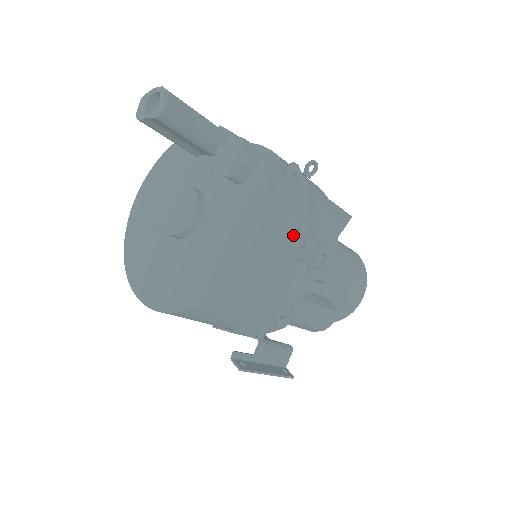
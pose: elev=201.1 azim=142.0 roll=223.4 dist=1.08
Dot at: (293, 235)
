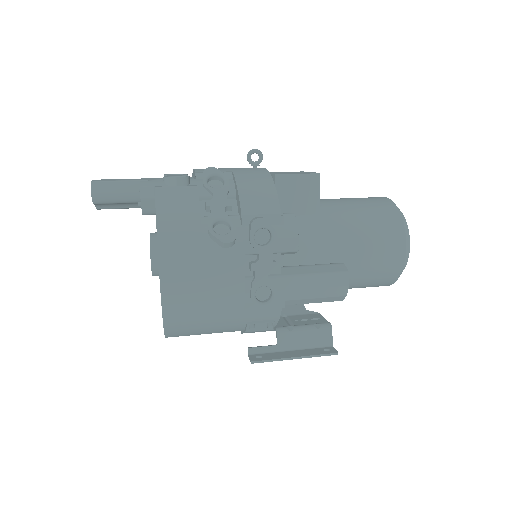
Dot at: (208, 230)
